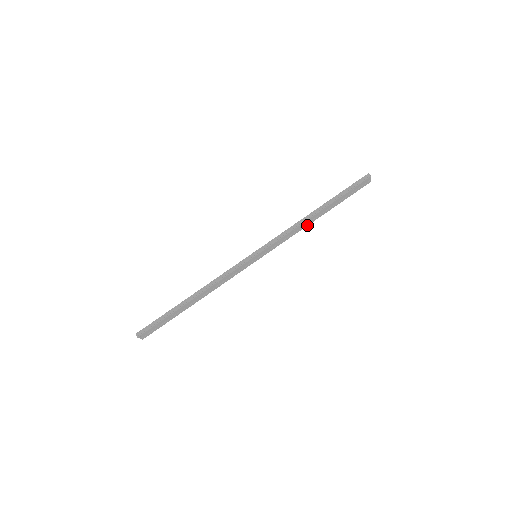
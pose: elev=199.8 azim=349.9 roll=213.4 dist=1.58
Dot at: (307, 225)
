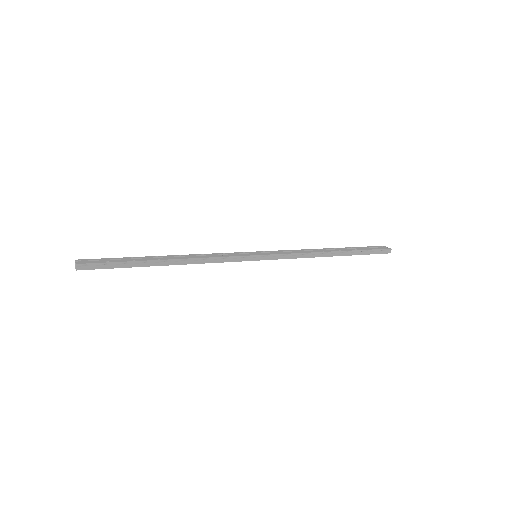
Dot at: occluded
